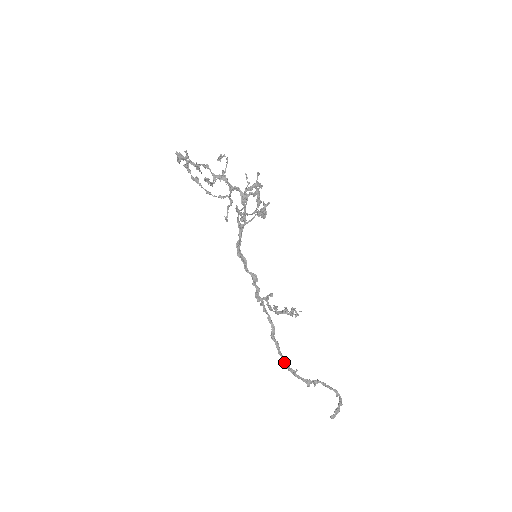
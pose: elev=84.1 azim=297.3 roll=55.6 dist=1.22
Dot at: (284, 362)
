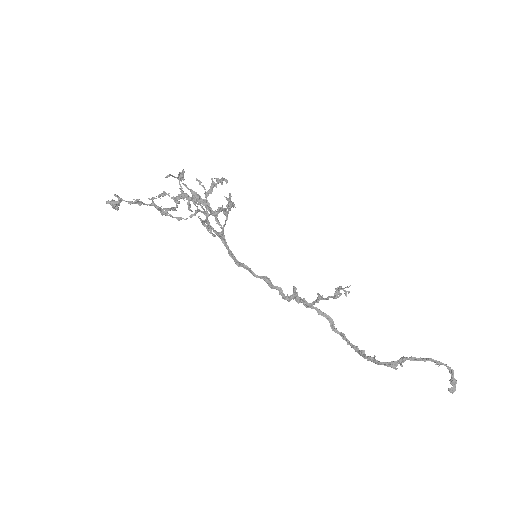
Dot at: (358, 353)
